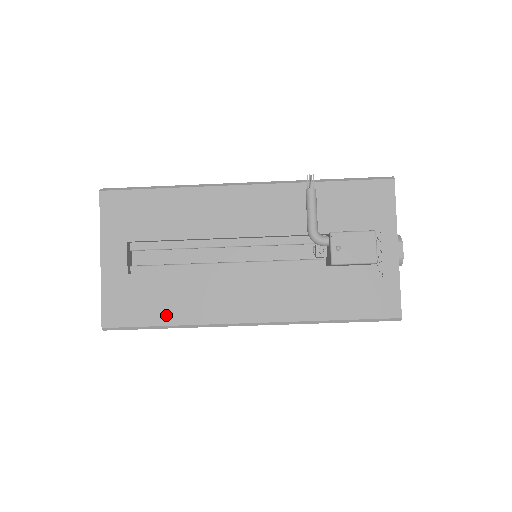
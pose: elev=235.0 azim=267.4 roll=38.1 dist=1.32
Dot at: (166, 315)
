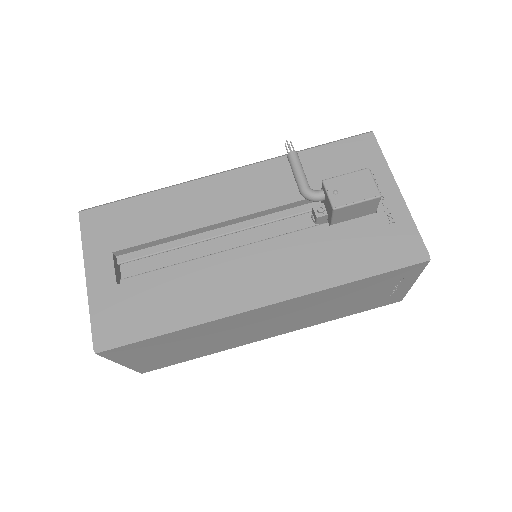
Dot at: (165, 317)
